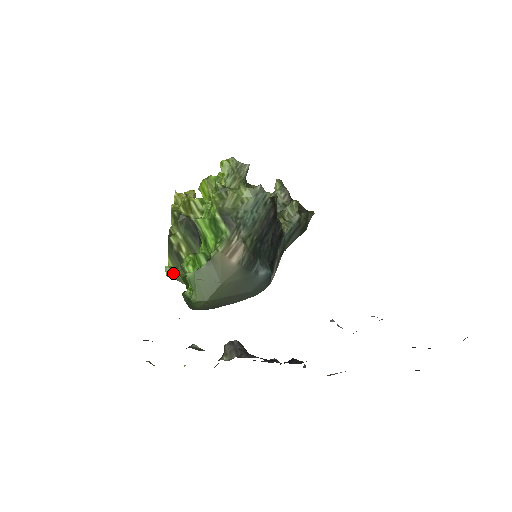
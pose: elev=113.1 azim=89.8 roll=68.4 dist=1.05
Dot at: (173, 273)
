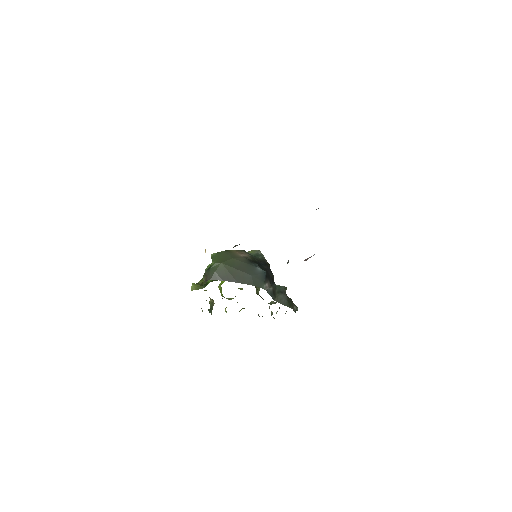
Dot at: (197, 285)
